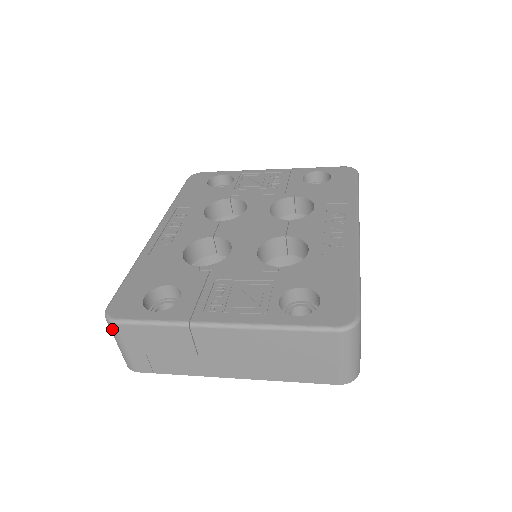
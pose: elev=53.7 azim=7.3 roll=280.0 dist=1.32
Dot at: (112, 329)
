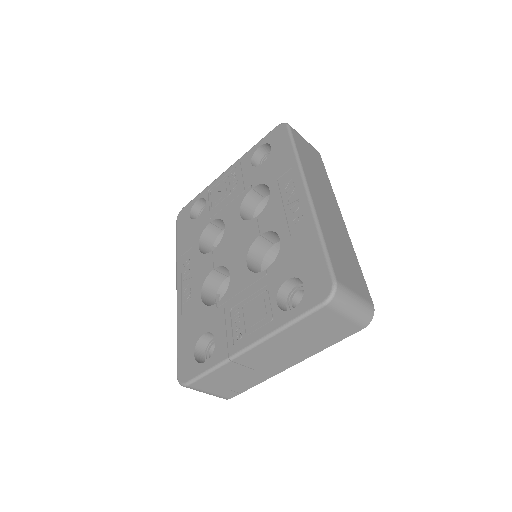
Dot at: occluded
